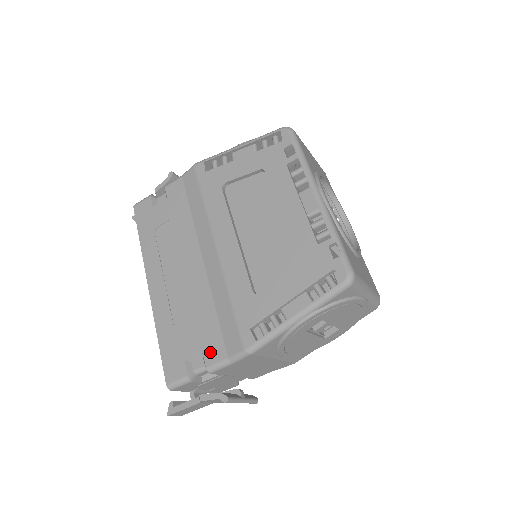
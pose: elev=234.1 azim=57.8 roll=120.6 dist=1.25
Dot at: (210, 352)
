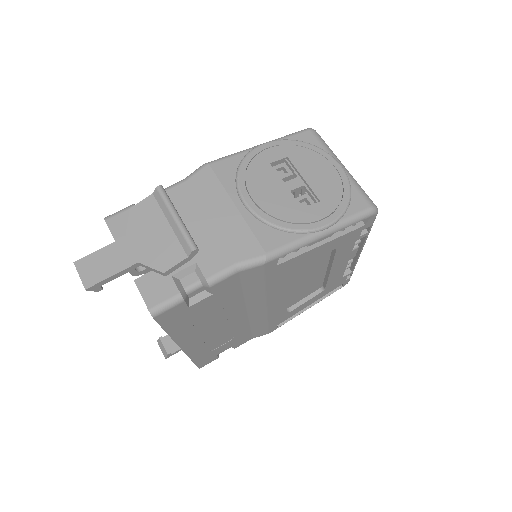
Dot at: occluded
